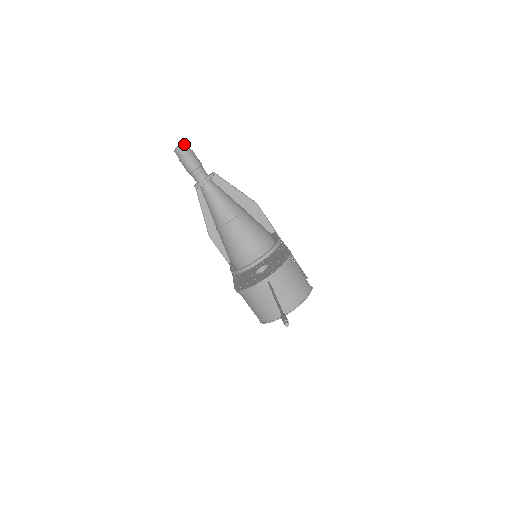
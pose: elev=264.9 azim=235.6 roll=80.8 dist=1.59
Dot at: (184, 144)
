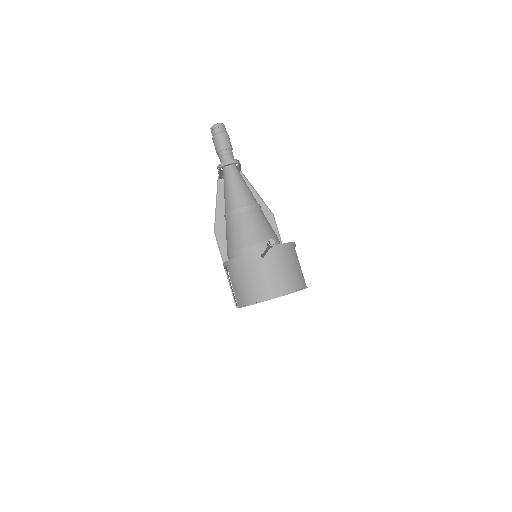
Dot at: (222, 124)
